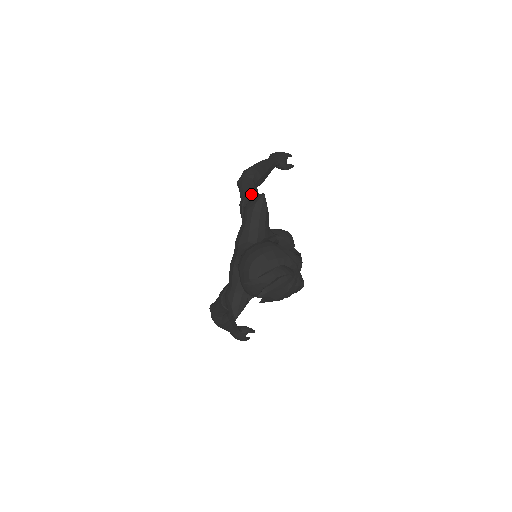
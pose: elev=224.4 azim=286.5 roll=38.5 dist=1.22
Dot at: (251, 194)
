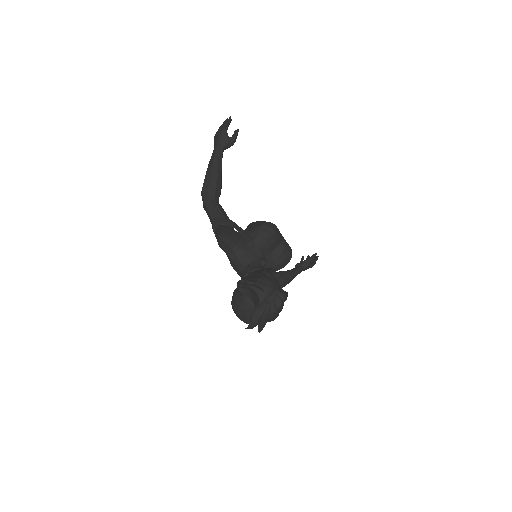
Dot at: (215, 224)
